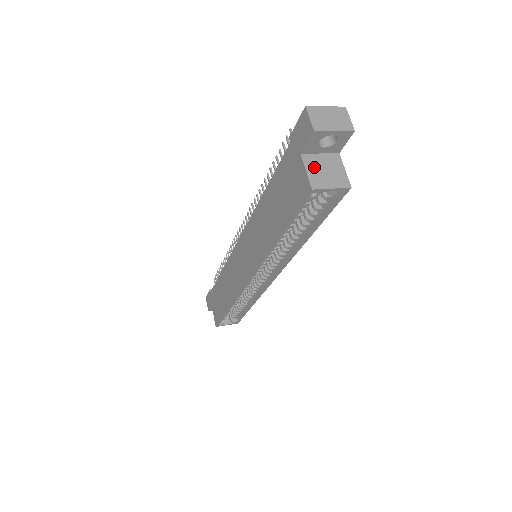
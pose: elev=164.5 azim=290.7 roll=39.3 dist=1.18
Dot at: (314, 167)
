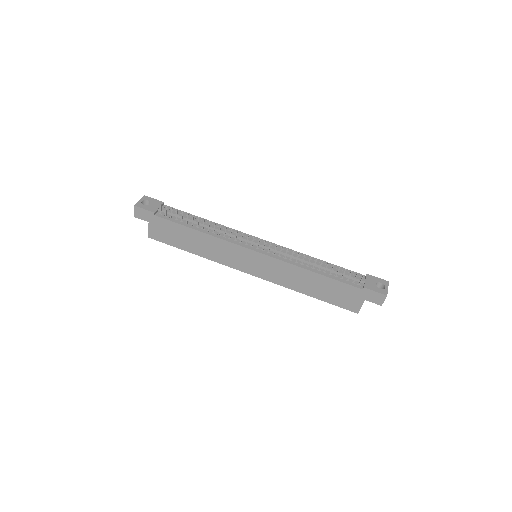
Dot at: occluded
